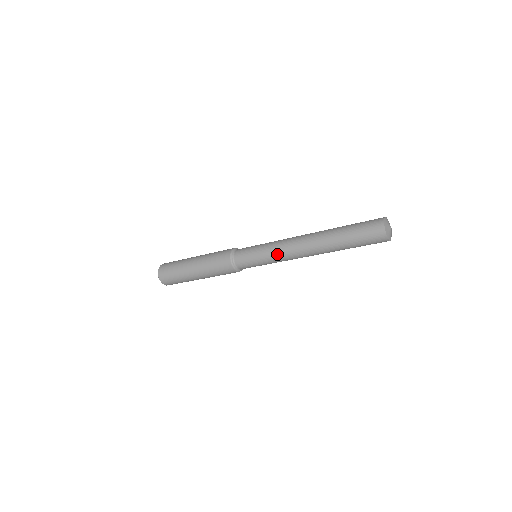
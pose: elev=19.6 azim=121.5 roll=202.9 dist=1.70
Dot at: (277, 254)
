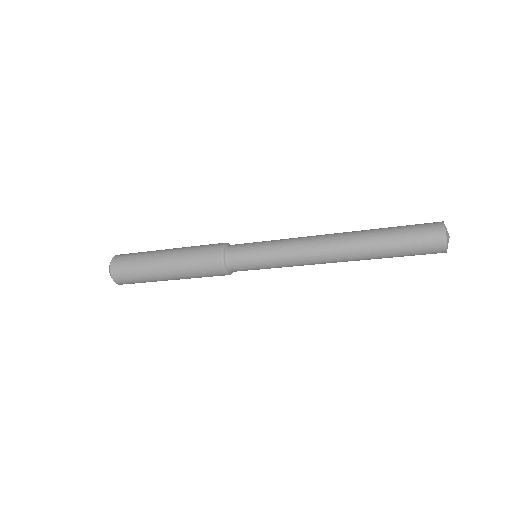
Dot at: (293, 265)
